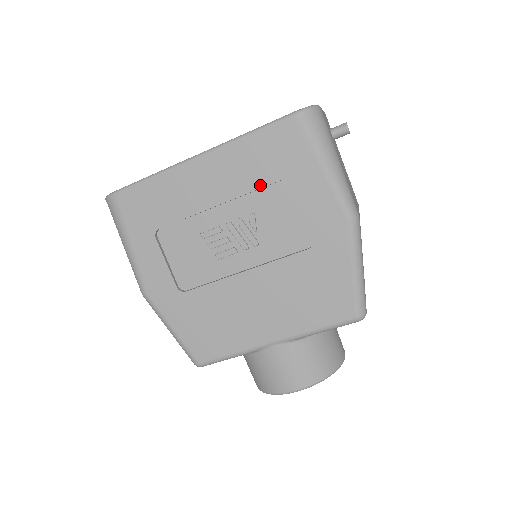
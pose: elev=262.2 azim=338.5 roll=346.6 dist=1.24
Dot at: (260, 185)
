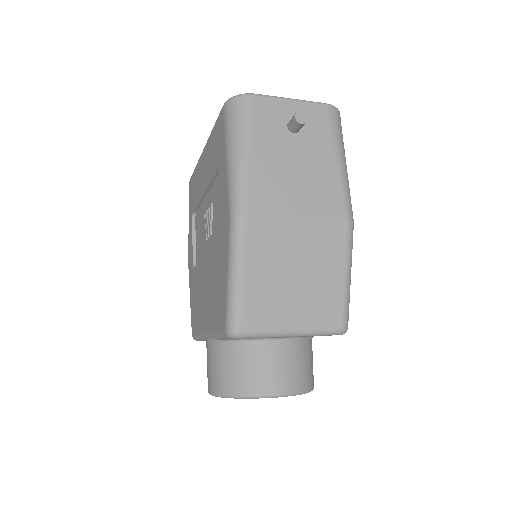
Dot at: (212, 176)
